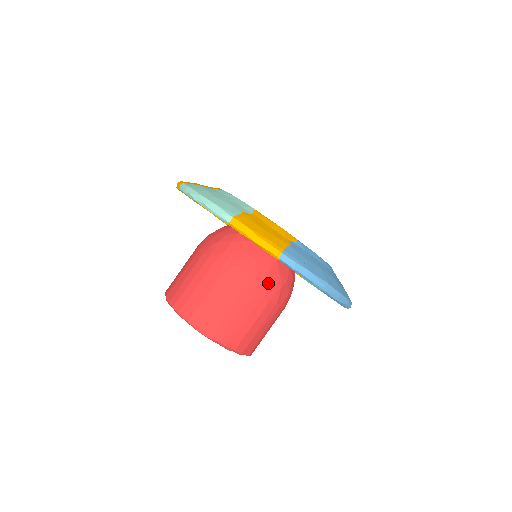
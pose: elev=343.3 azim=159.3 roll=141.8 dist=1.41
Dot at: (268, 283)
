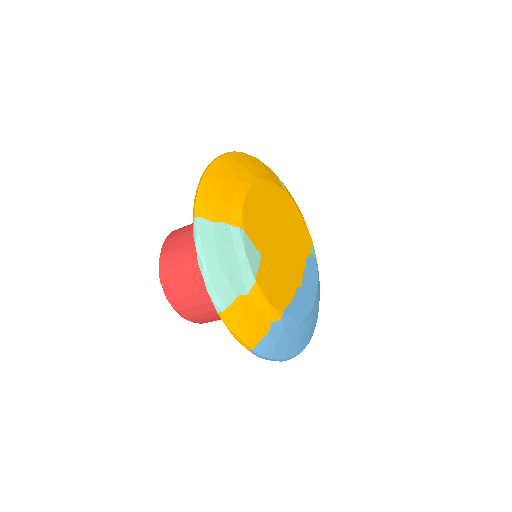
Dot at: occluded
